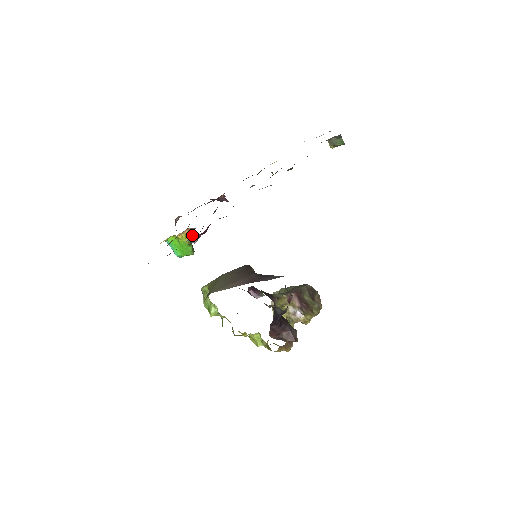
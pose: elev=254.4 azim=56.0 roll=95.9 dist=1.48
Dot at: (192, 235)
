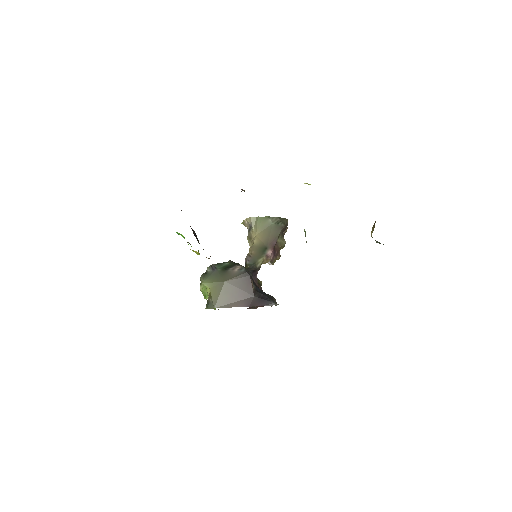
Dot at: occluded
